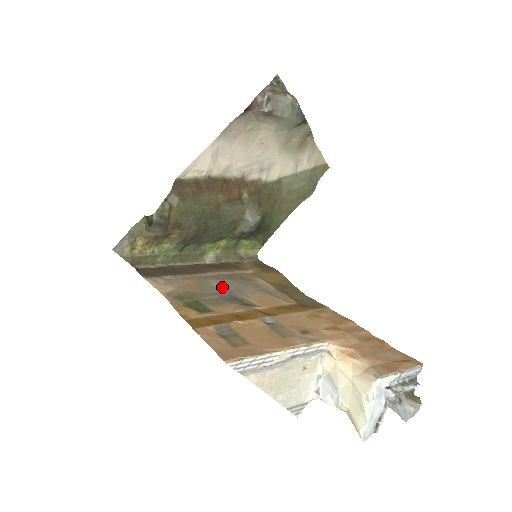
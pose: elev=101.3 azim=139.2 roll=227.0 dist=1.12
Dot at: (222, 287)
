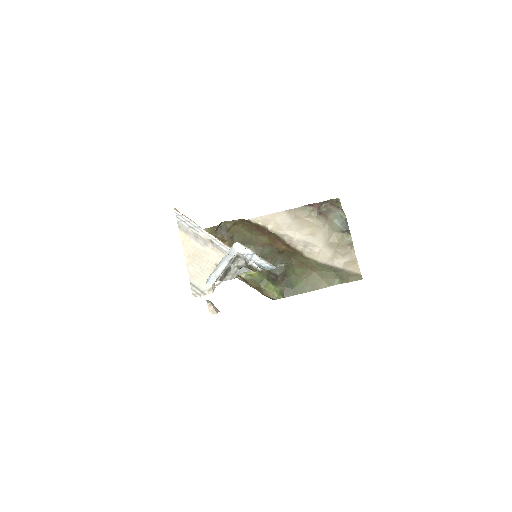
Dot at: occluded
